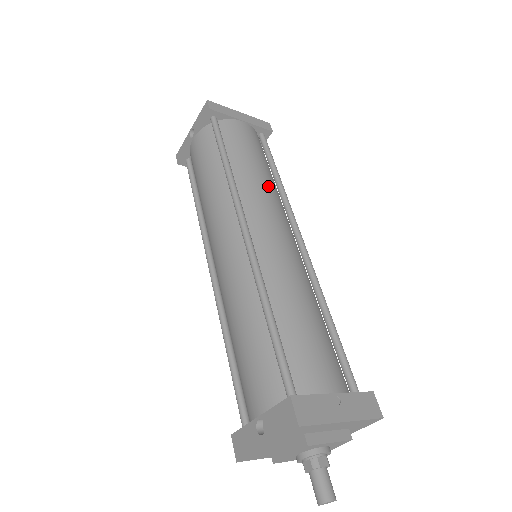
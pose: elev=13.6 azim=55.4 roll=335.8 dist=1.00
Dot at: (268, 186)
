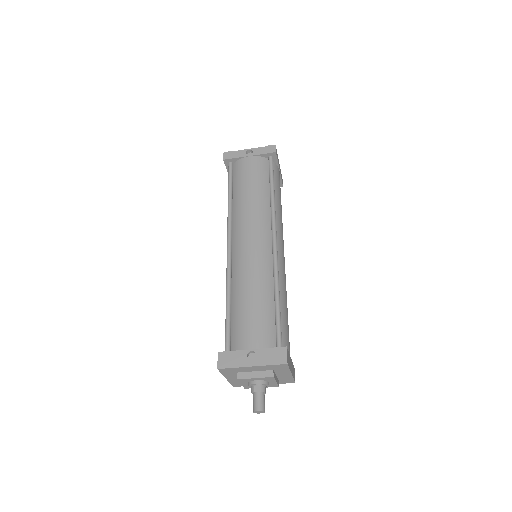
Dot at: occluded
